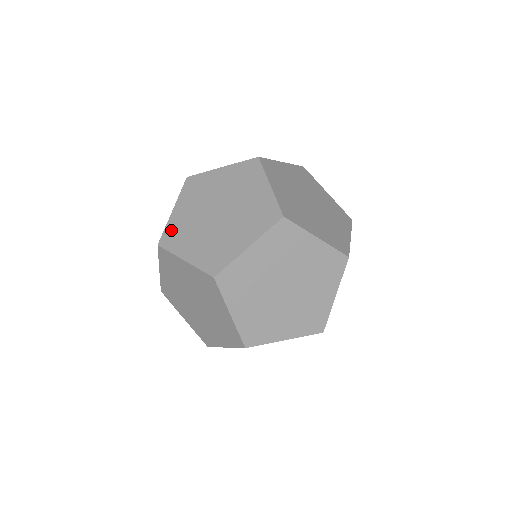
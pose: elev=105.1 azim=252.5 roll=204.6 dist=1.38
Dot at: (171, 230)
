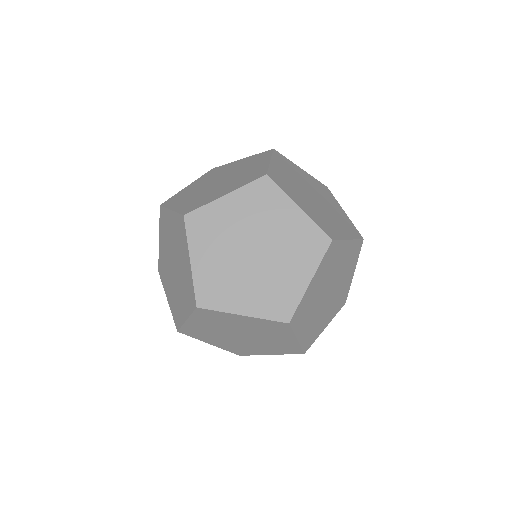
Dot at: occluded
